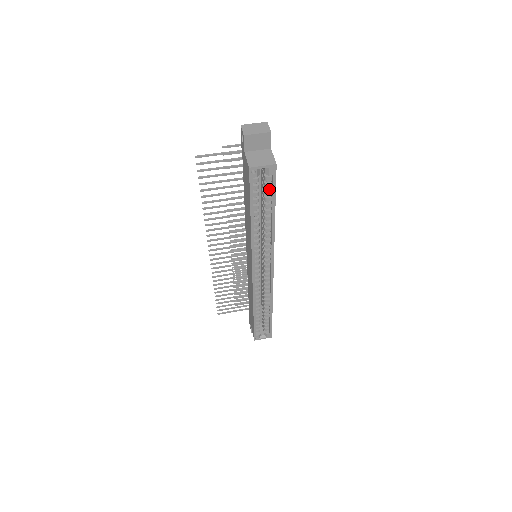
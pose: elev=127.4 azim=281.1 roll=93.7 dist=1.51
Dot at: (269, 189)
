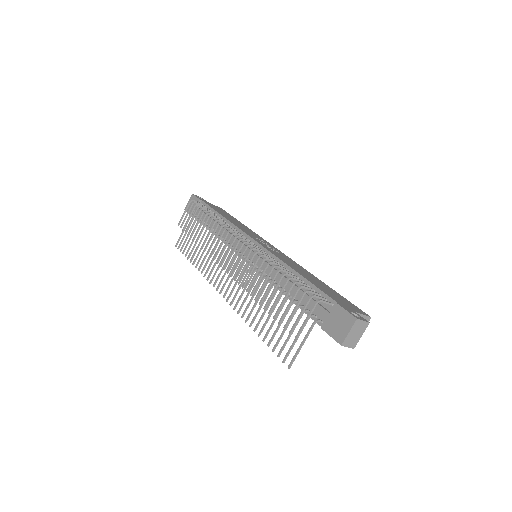
Dot at: occluded
